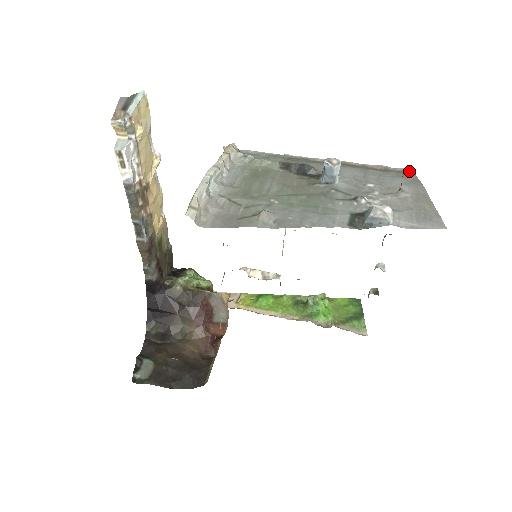
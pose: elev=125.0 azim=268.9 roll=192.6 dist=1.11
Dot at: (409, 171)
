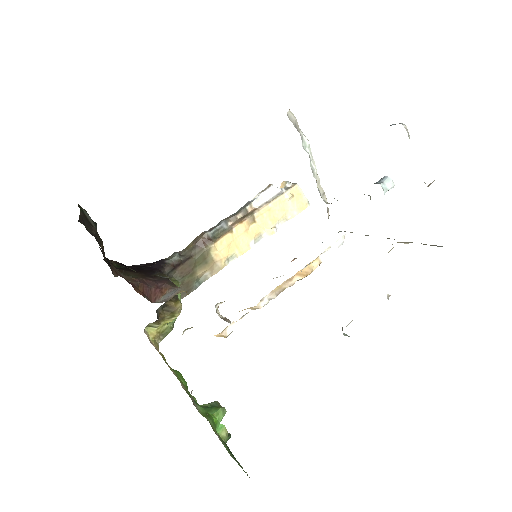
Dot at: occluded
